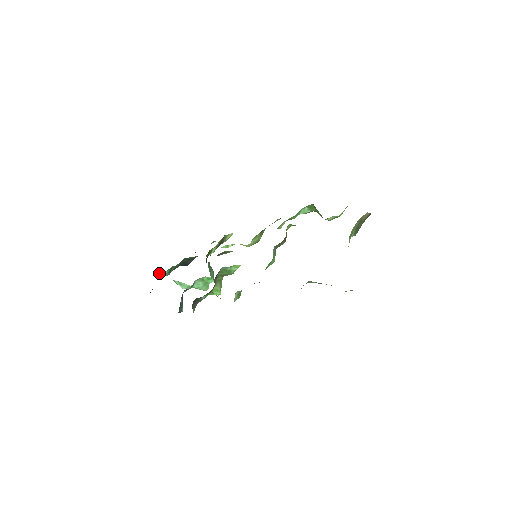
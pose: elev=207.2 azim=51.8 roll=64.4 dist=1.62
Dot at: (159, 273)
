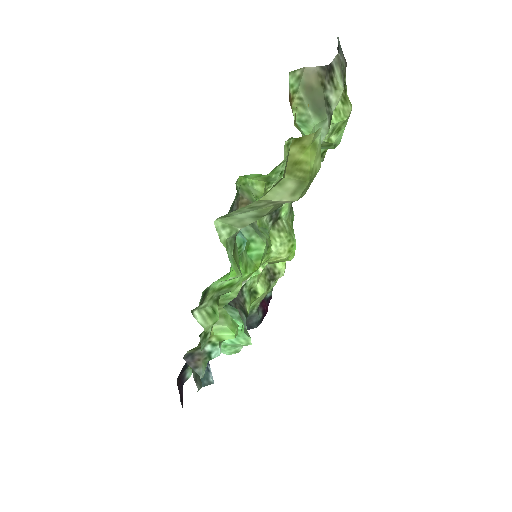
Dot at: occluded
